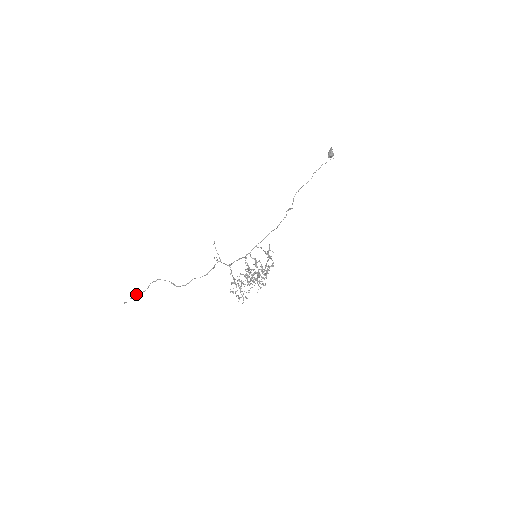
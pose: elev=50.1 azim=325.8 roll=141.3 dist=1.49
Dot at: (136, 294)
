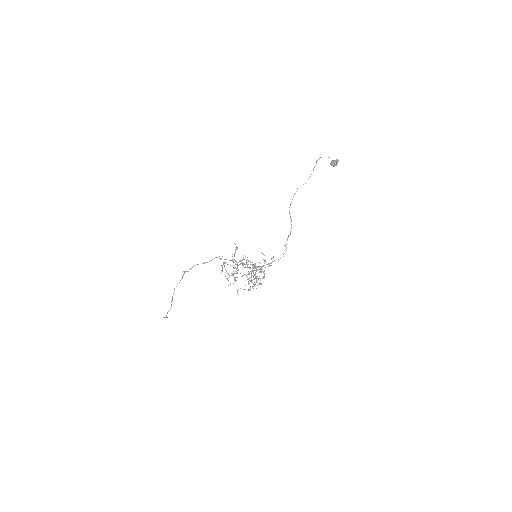
Dot at: occluded
